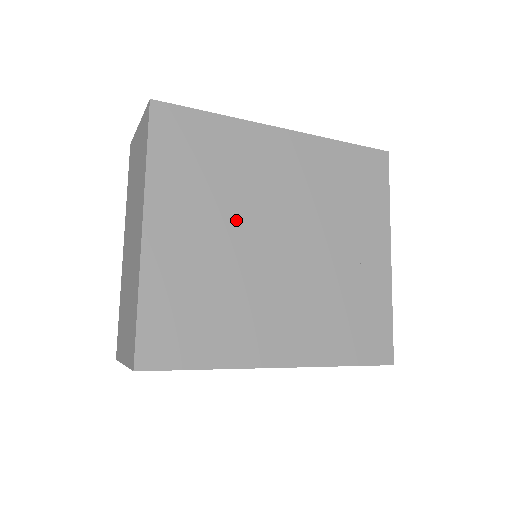
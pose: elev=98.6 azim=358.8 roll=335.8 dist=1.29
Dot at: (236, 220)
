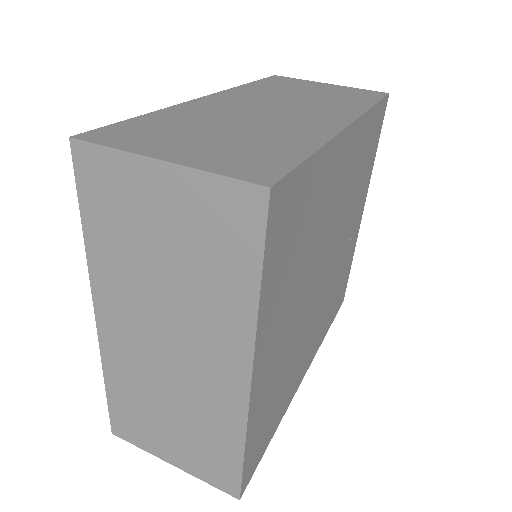
Dot at: (306, 283)
